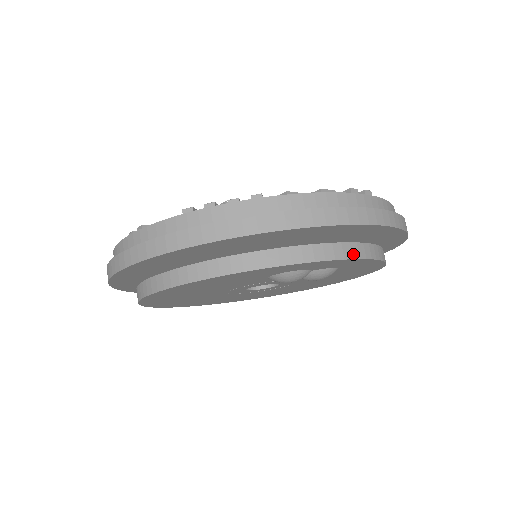
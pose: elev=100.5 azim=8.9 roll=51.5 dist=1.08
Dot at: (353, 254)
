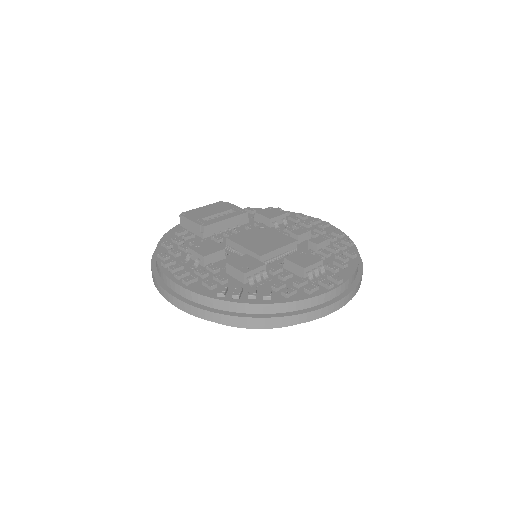
Dot at: occluded
